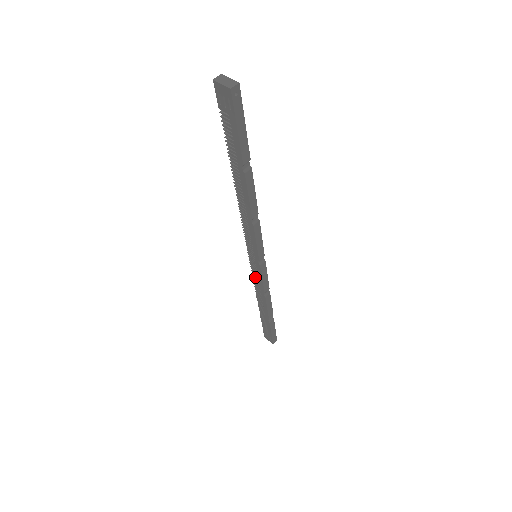
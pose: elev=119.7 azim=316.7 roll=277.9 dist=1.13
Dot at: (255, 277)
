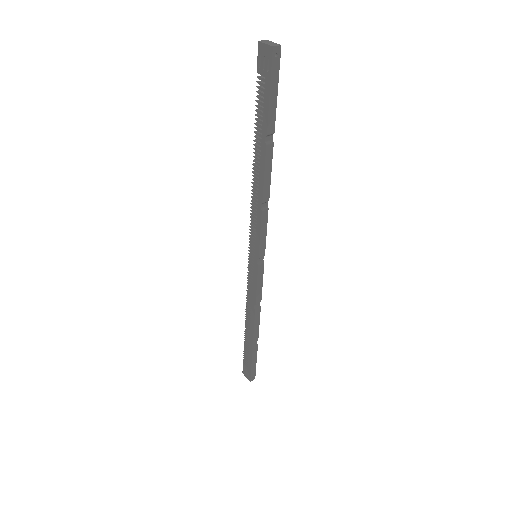
Dot at: (250, 284)
